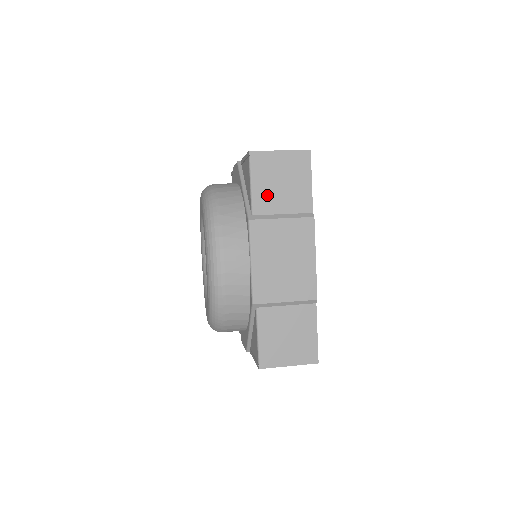
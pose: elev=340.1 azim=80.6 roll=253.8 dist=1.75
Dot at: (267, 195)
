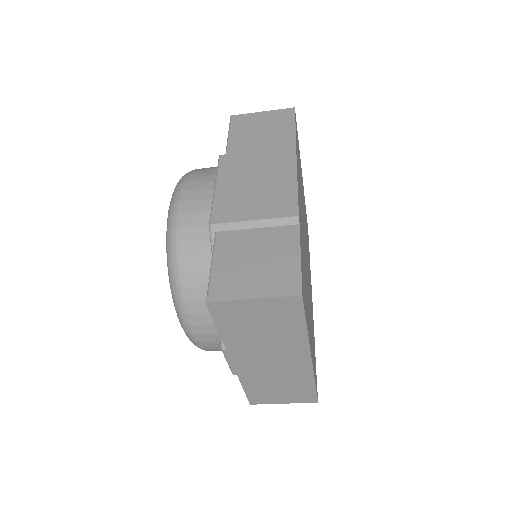
Dot at: (244, 140)
